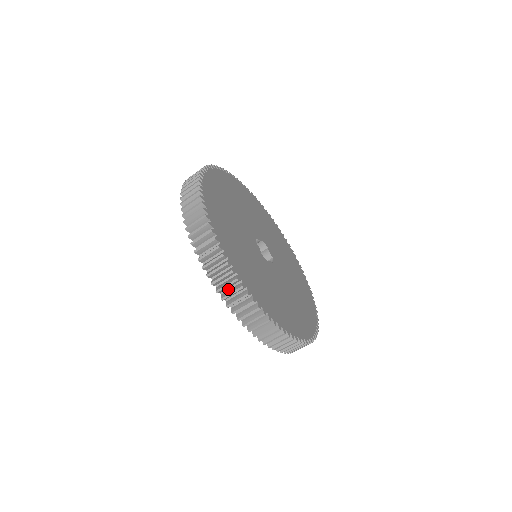
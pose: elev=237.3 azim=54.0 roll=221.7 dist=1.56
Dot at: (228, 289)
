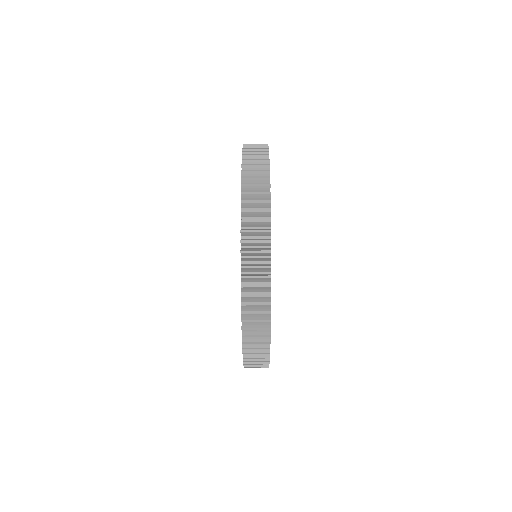
Dot at: (252, 276)
